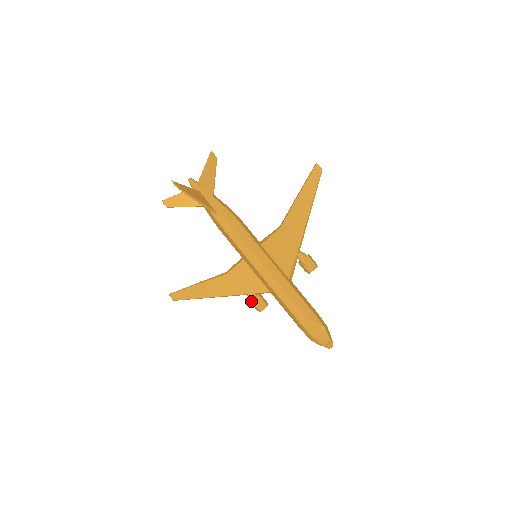
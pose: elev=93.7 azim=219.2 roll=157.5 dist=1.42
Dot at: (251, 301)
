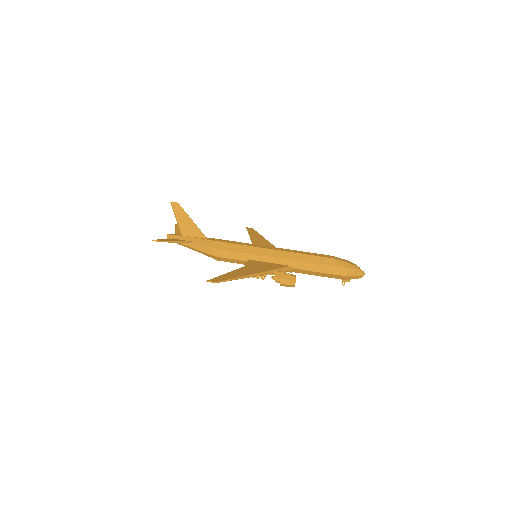
Dot at: (281, 275)
